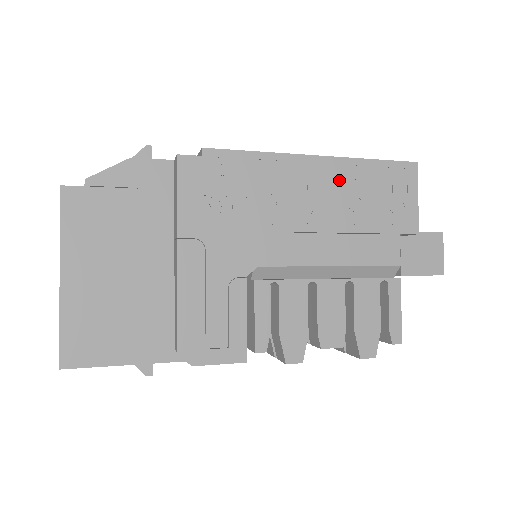
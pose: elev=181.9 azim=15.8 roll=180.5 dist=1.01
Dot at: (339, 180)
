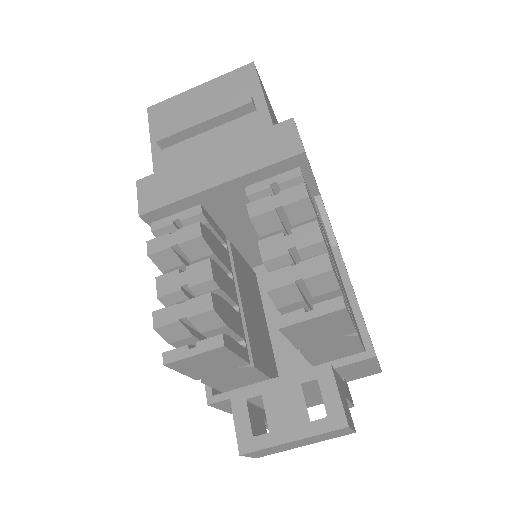
Dot at: occluded
